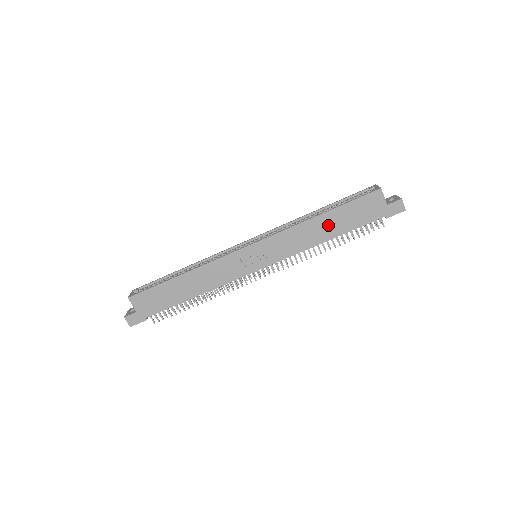
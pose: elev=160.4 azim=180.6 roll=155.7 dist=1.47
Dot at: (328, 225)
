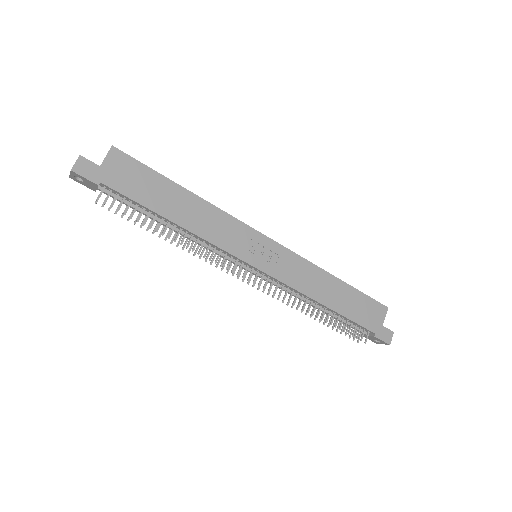
Dot at: (336, 293)
